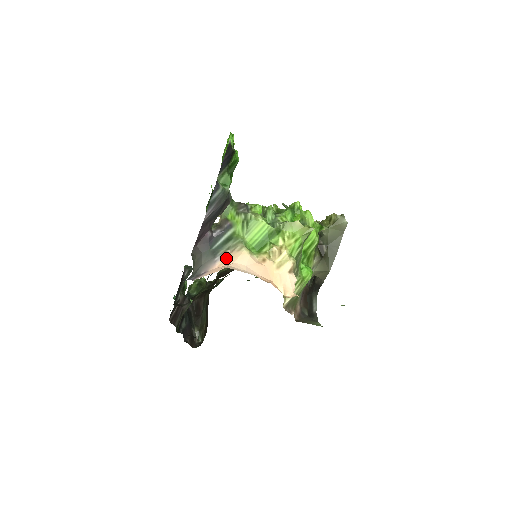
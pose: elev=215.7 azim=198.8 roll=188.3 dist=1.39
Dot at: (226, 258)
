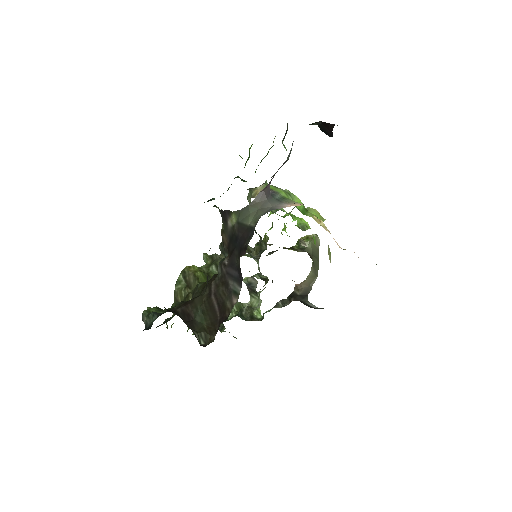
Dot at: (294, 204)
